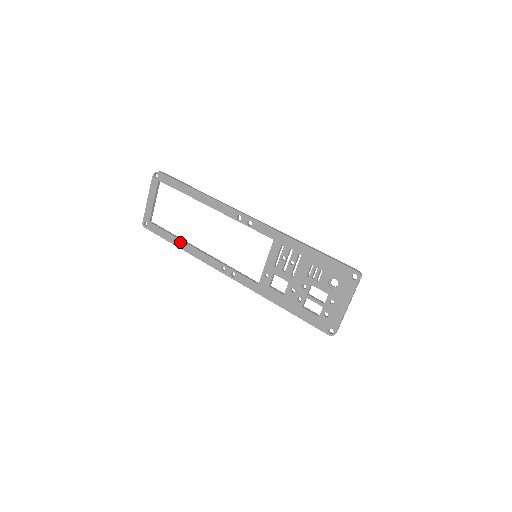
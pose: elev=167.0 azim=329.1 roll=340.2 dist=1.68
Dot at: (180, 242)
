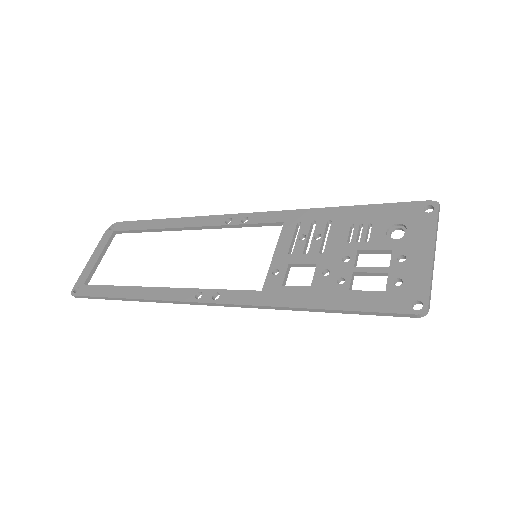
Dot at: (128, 289)
